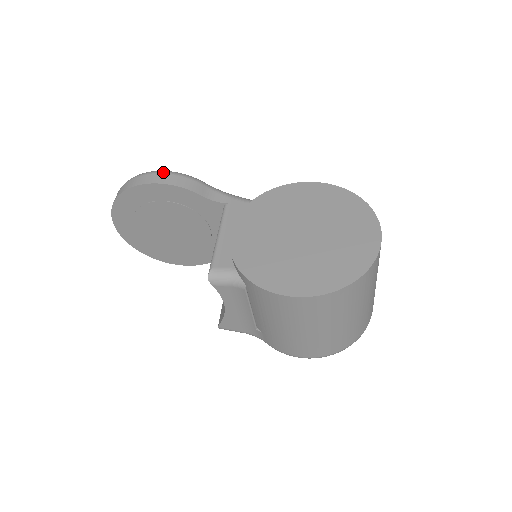
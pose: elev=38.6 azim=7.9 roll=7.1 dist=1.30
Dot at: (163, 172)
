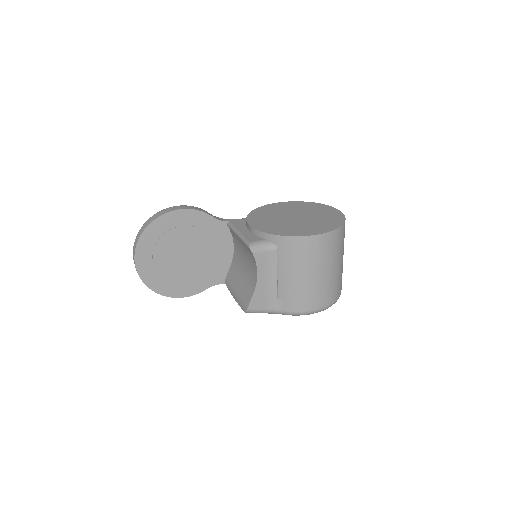
Dot at: (180, 205)
